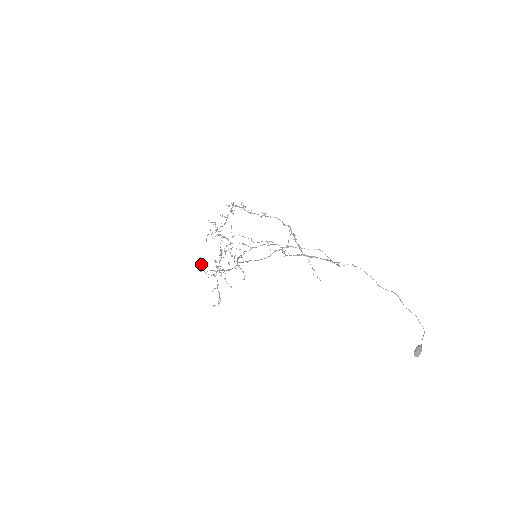
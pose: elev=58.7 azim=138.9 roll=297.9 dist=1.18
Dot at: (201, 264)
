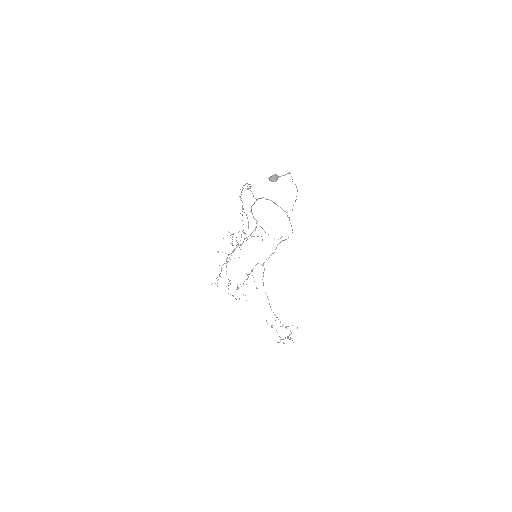
Dot at: occluded
